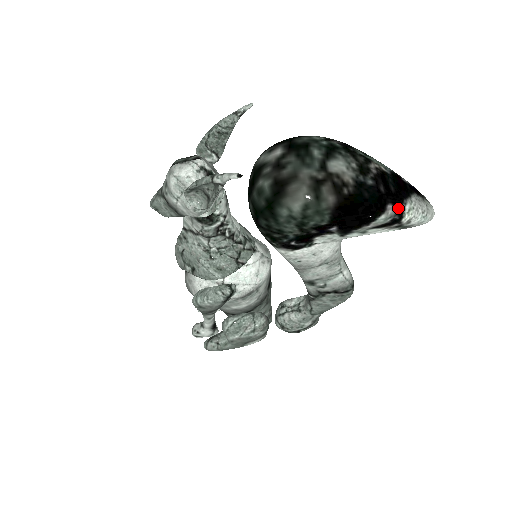
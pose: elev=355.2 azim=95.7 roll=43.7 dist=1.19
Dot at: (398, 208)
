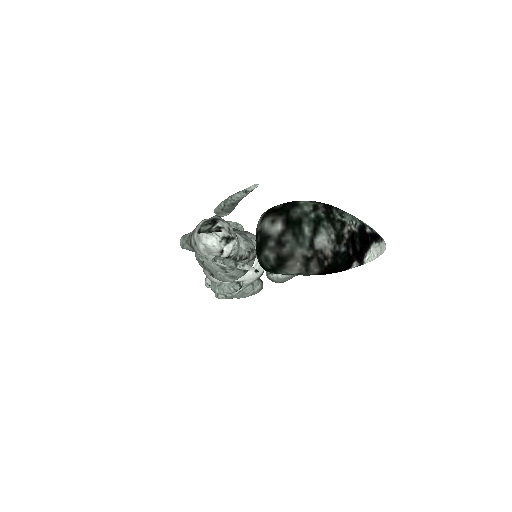
Dot at: (360, 261)
